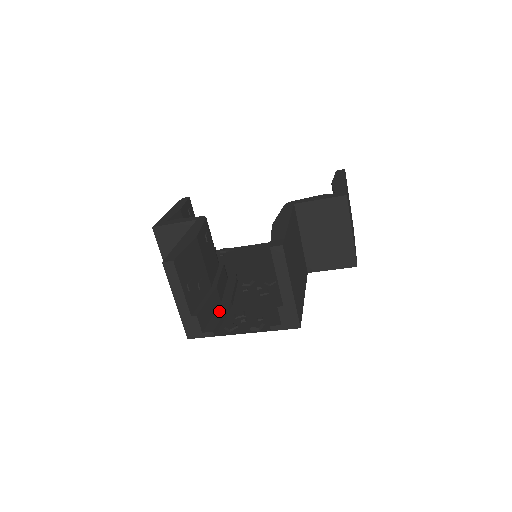
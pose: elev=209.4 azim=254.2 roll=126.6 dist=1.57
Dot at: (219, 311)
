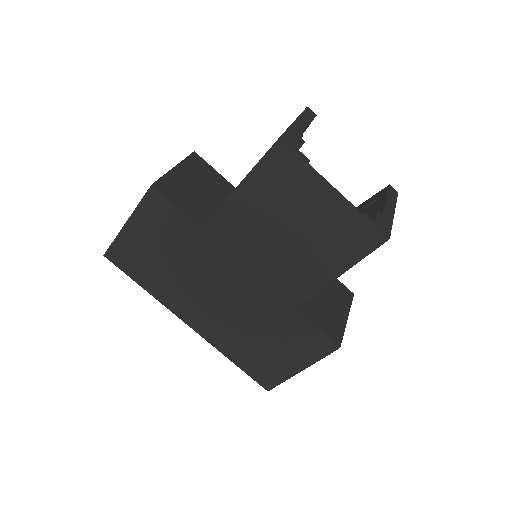
Dot at: occluded
